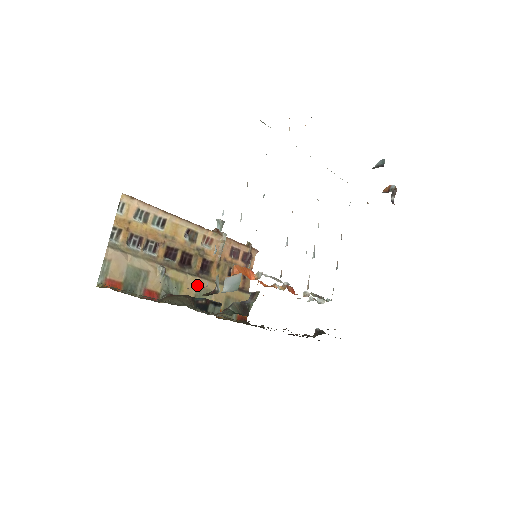
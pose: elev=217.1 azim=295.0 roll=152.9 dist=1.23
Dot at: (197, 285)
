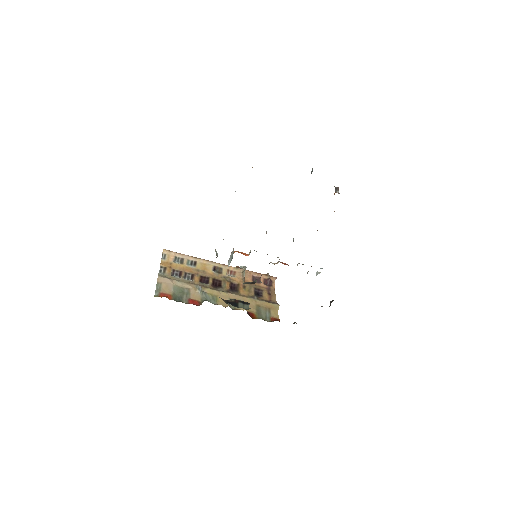
Dot at: (229, 298)
